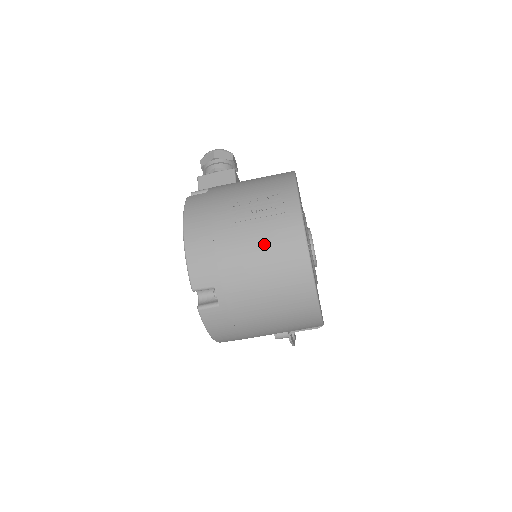
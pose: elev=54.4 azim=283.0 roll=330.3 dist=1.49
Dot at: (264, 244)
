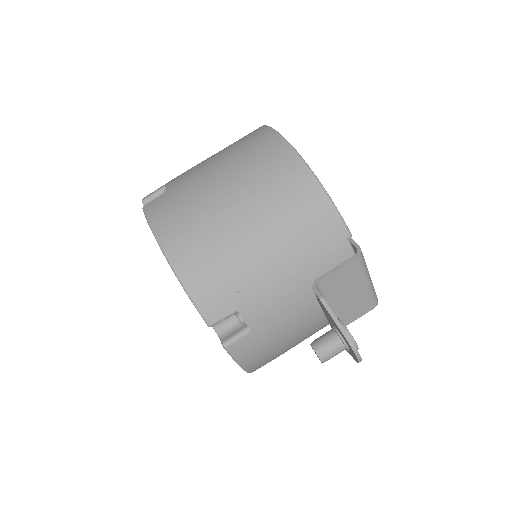
Dot at: occluded
